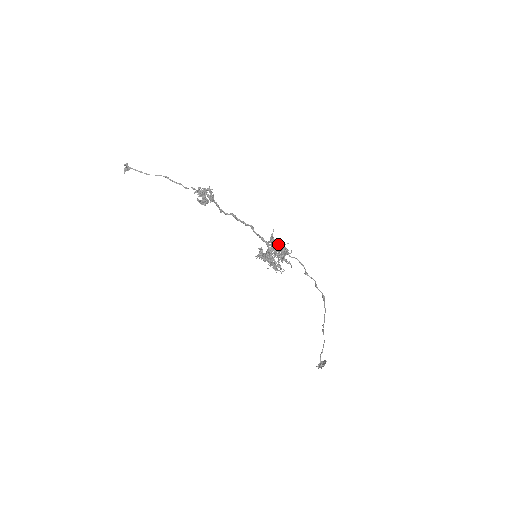
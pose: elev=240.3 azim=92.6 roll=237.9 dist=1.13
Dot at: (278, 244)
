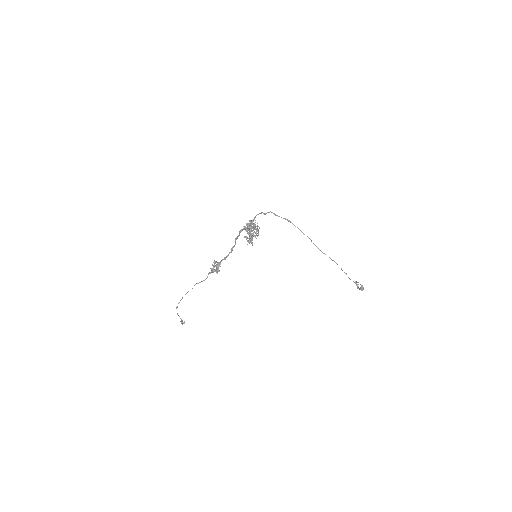
Dot at: occluded
